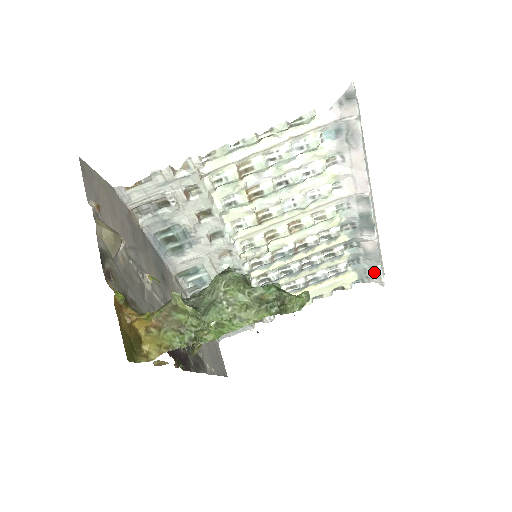
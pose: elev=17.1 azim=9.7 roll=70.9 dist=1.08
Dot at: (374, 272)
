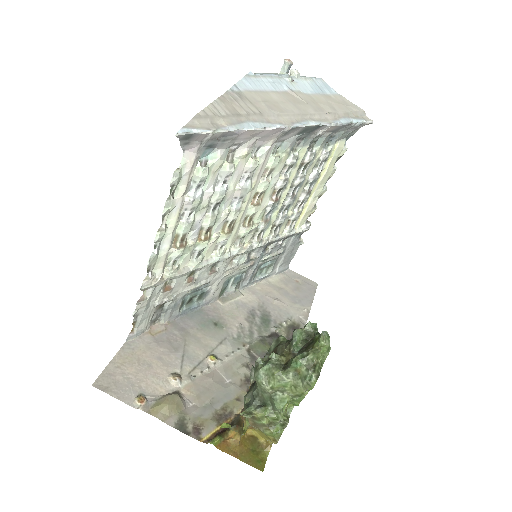
Dot at: (354, 128)
